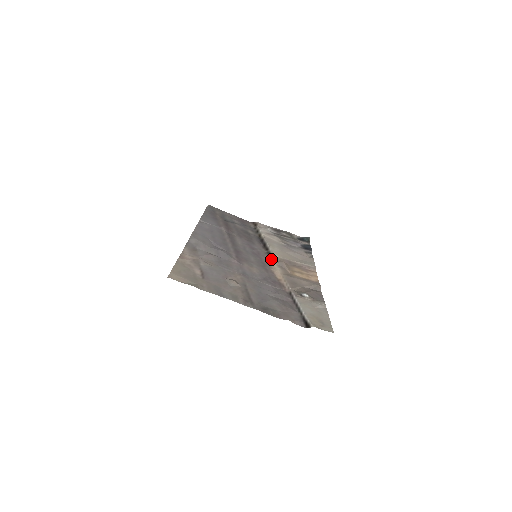
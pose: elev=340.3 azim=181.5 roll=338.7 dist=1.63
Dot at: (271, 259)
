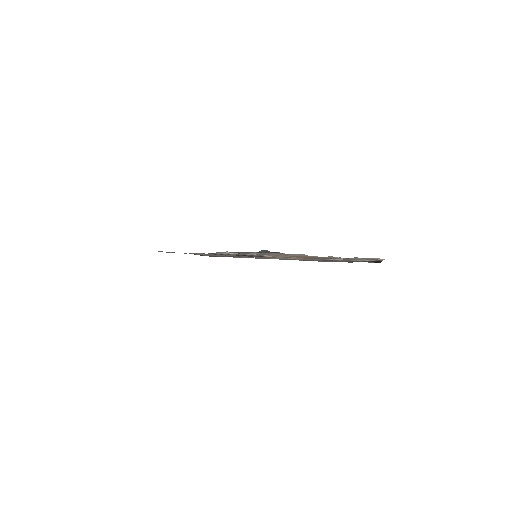
Dot at: occluded
